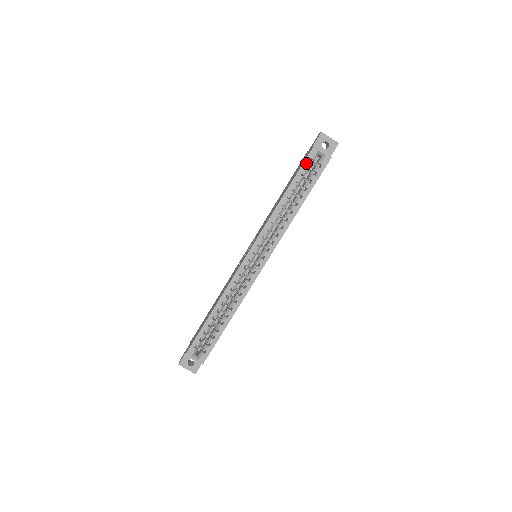
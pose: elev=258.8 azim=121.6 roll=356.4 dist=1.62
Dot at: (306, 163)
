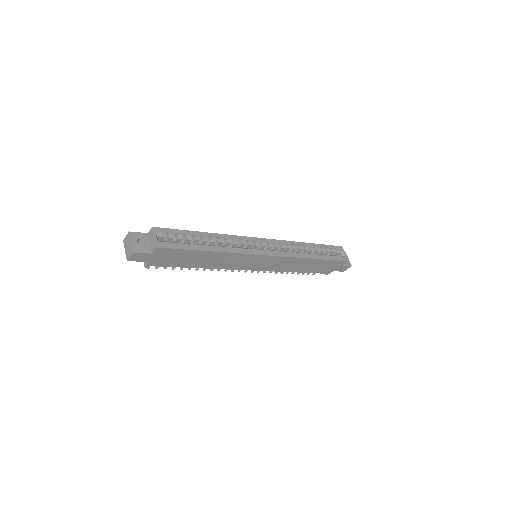
Dot at: (333, 247)
